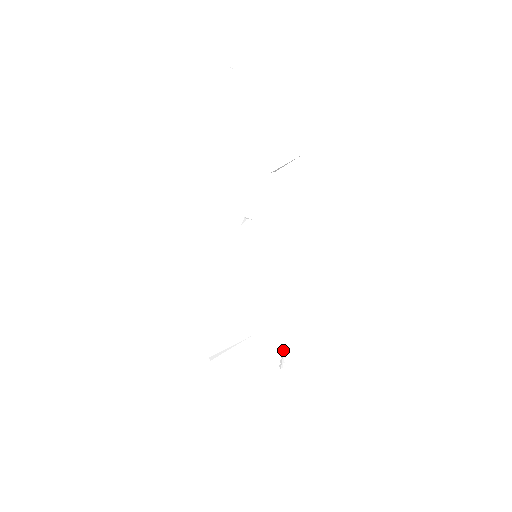
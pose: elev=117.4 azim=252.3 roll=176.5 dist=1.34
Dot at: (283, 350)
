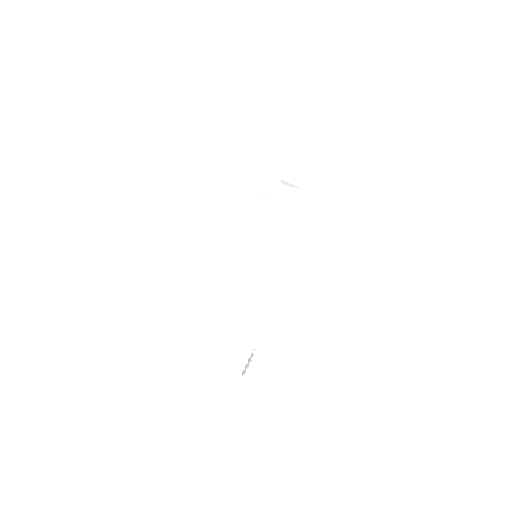
Dot at: (243, 373)
